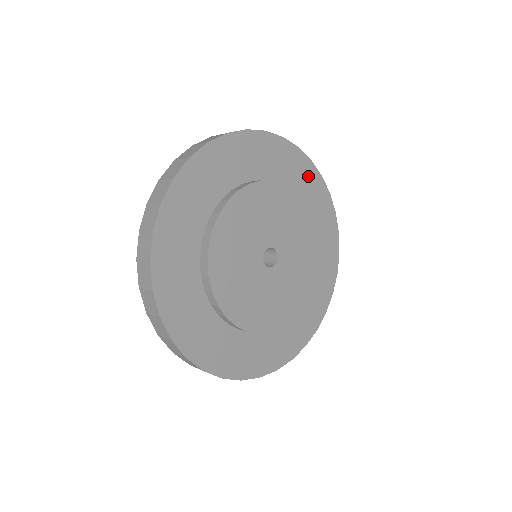
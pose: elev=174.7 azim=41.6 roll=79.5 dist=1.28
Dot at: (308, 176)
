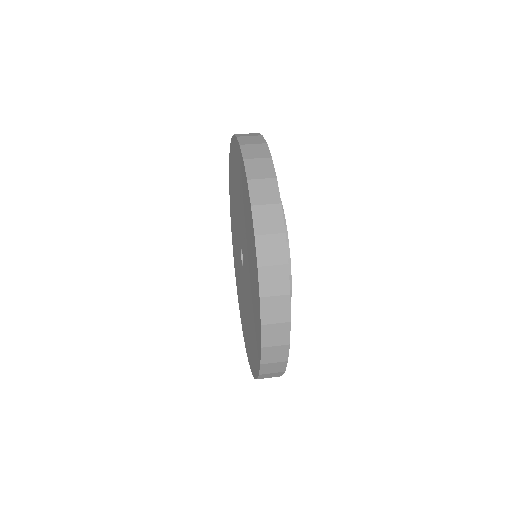
Dot at: occluded
